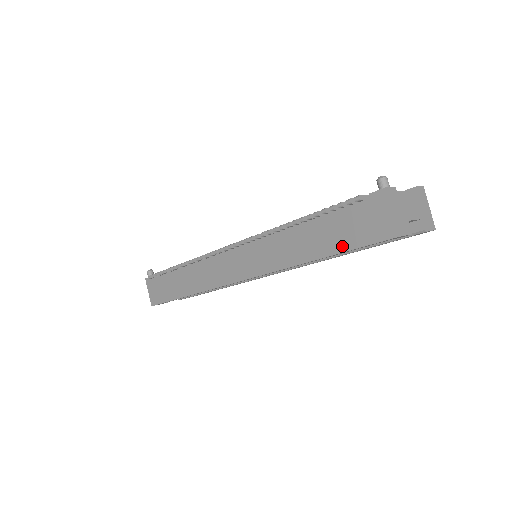
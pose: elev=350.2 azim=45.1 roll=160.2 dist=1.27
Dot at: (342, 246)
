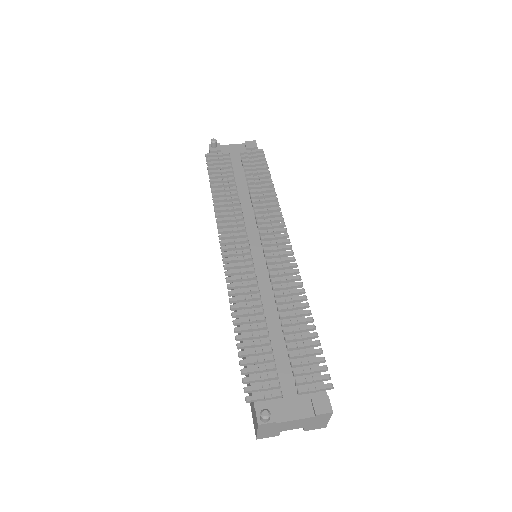
Dot at: occluded
